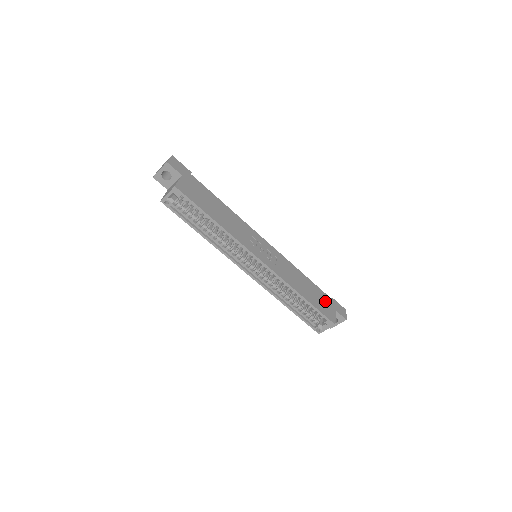
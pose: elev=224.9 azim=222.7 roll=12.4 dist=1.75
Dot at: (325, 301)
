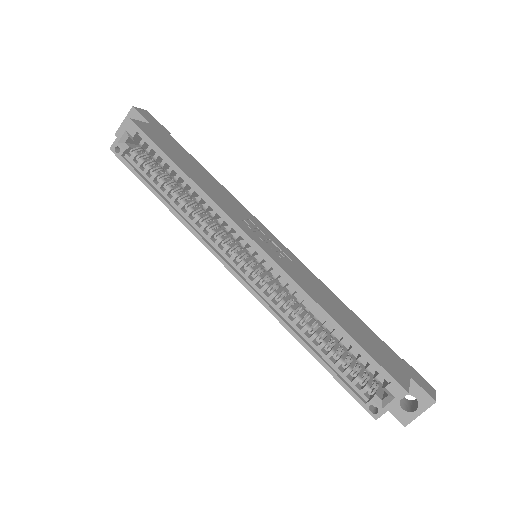
Dot at: (387, 354)
